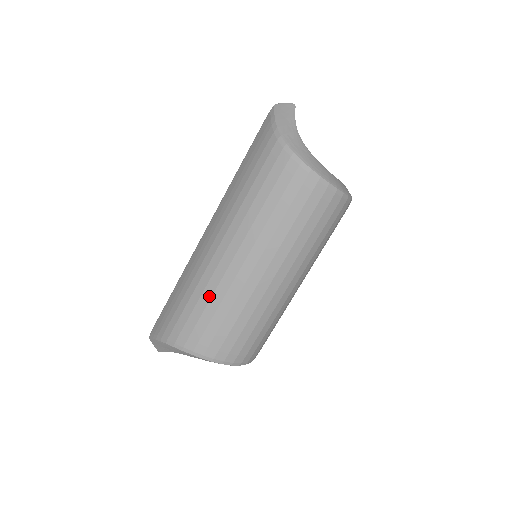
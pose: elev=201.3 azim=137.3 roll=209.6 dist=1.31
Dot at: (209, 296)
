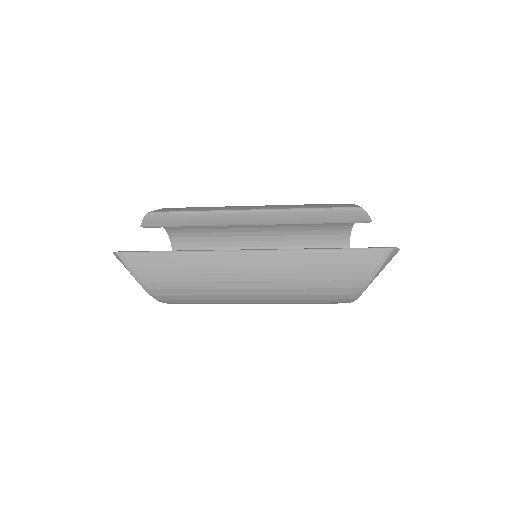
Dot at: (212, 299)
